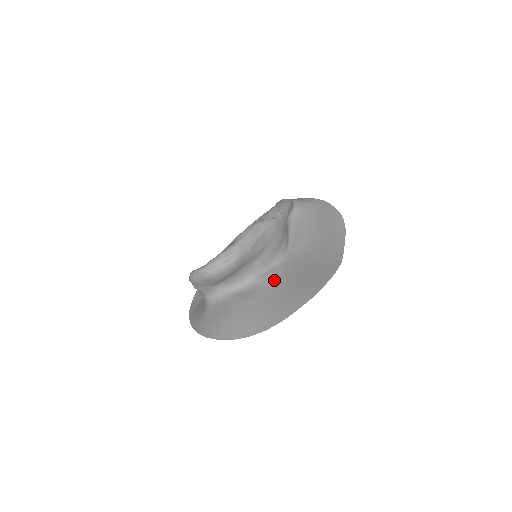
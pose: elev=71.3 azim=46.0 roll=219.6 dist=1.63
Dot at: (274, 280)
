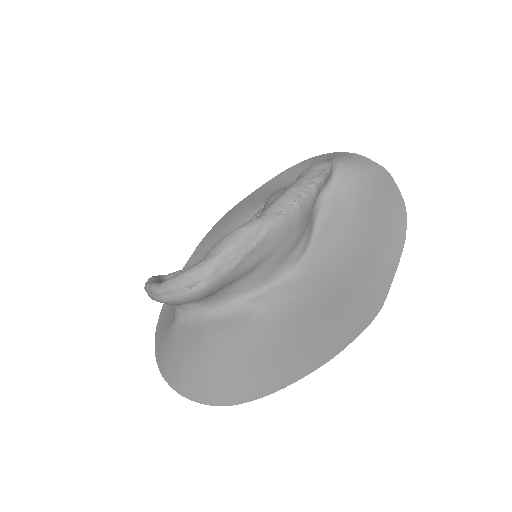
Dot at: (270, 311)
